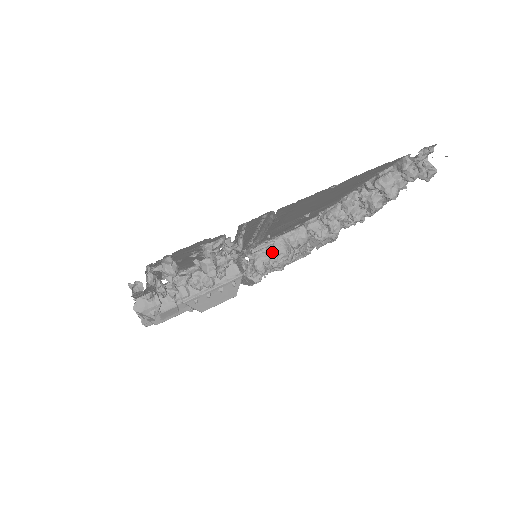
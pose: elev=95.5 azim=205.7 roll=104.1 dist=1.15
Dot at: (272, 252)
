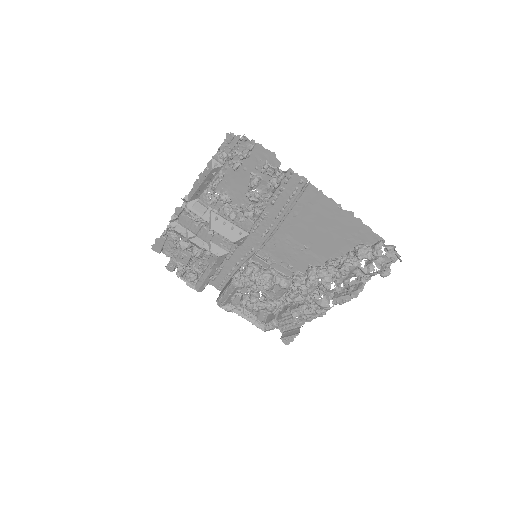
Dot at: (263, 271)
